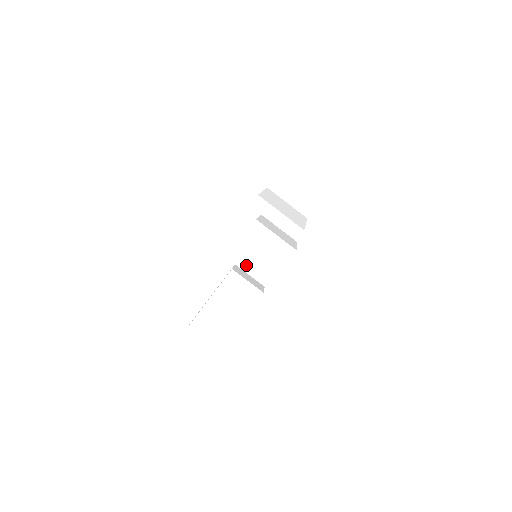
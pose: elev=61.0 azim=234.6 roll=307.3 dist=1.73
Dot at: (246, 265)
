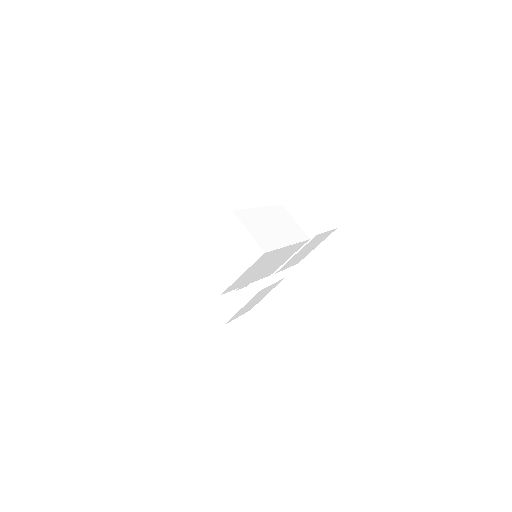
Dot at: (298, 208)
